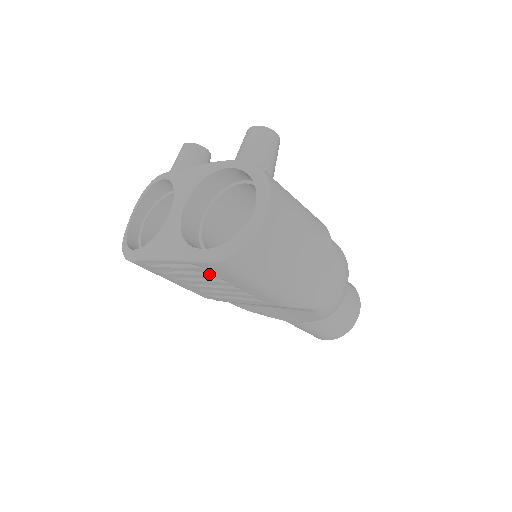
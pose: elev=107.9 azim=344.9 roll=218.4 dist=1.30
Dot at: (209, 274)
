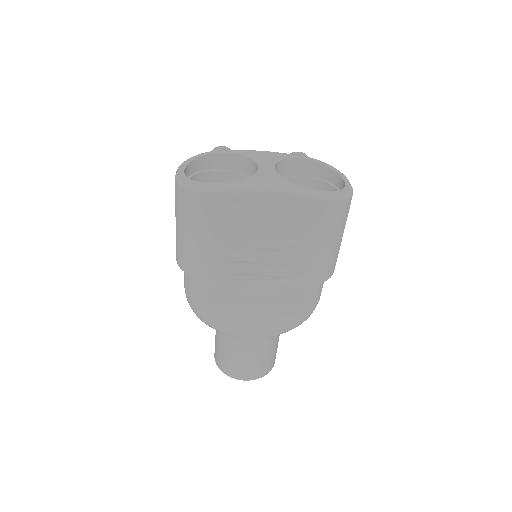
Dot at: (291, 223)
